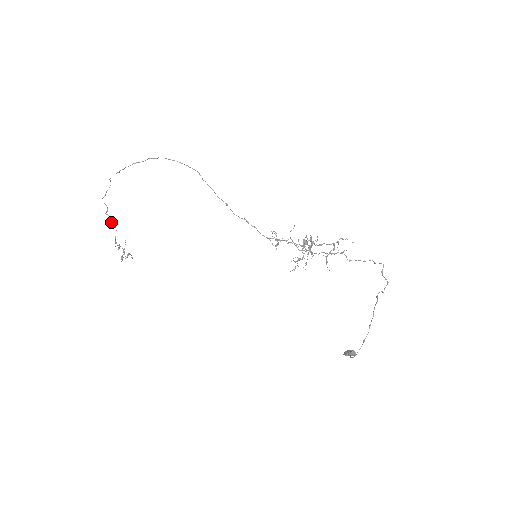
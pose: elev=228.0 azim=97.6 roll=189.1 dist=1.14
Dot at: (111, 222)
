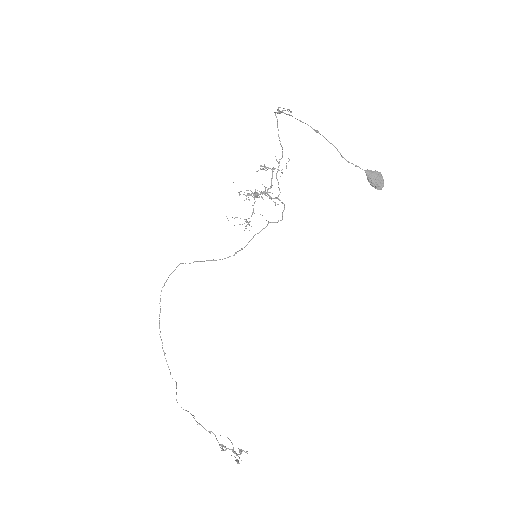
Dot at: (205, 429)
